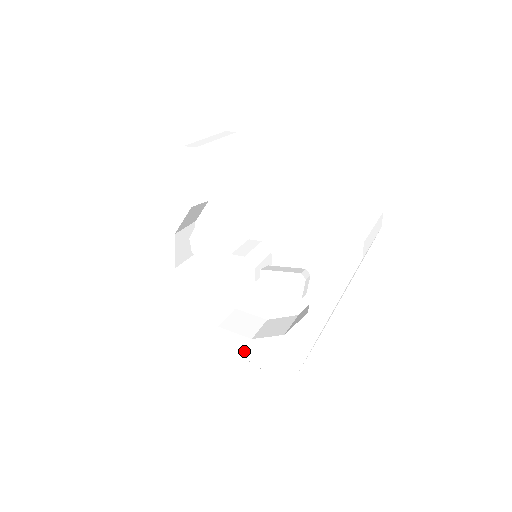
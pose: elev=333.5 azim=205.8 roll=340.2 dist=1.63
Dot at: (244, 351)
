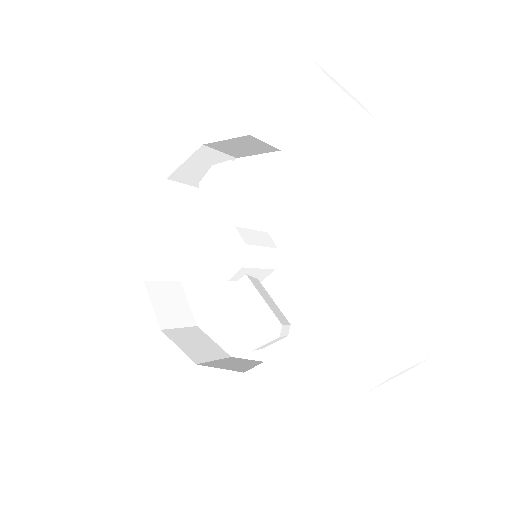
Dot at: (141, 332)
